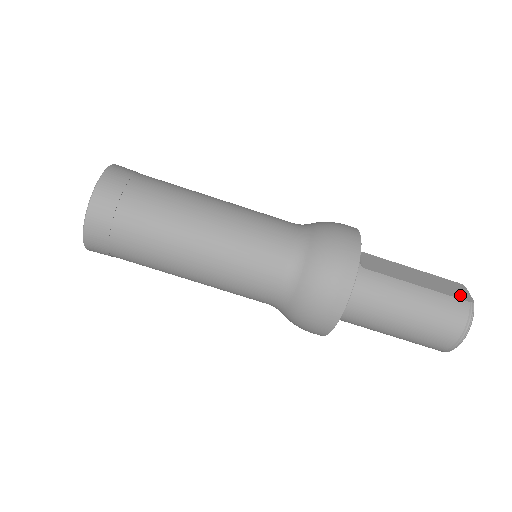
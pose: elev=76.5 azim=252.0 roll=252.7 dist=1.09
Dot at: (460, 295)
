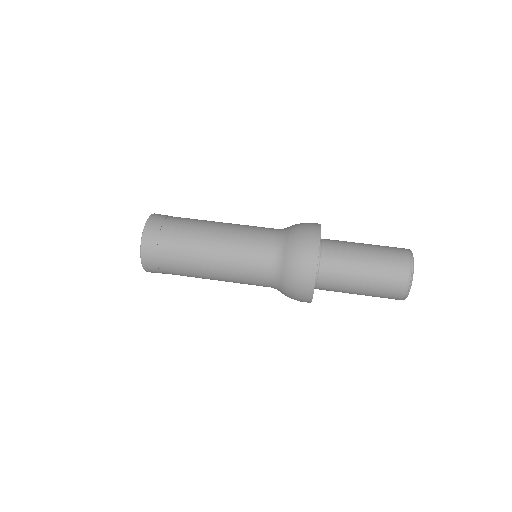
Dot at: occluded
